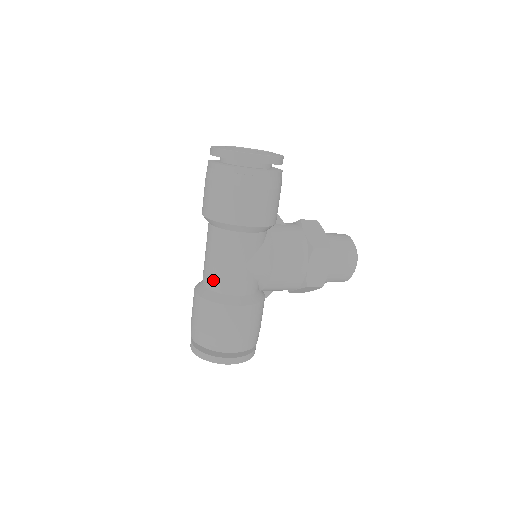
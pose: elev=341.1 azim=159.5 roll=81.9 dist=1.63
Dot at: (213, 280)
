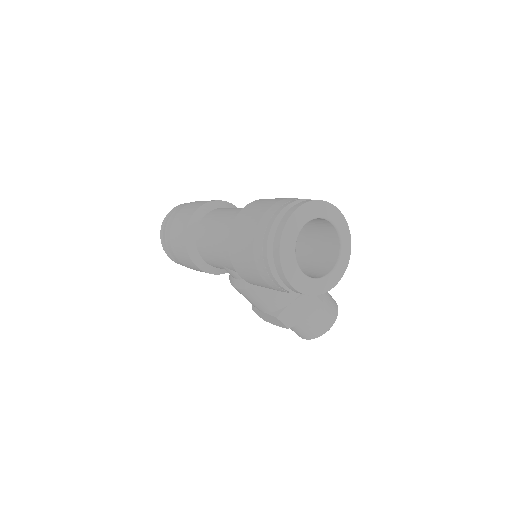
Dot at: (201, 235)
